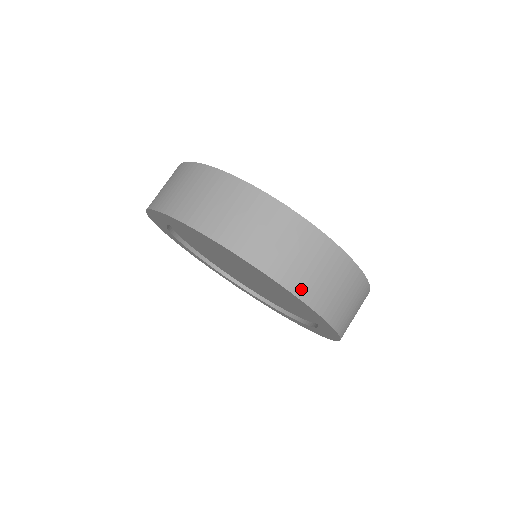
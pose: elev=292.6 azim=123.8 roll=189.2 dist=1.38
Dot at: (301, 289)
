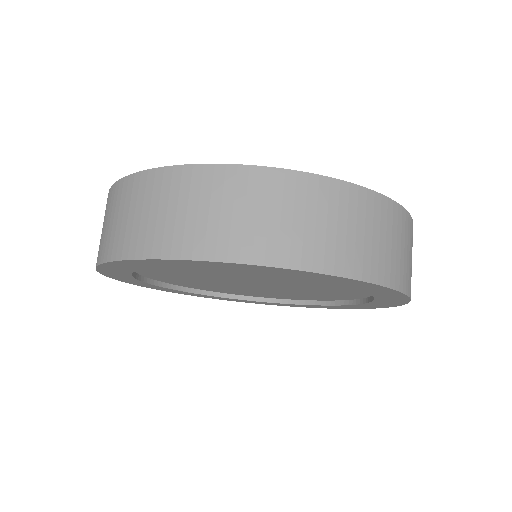
Dot at: (369, 270)
